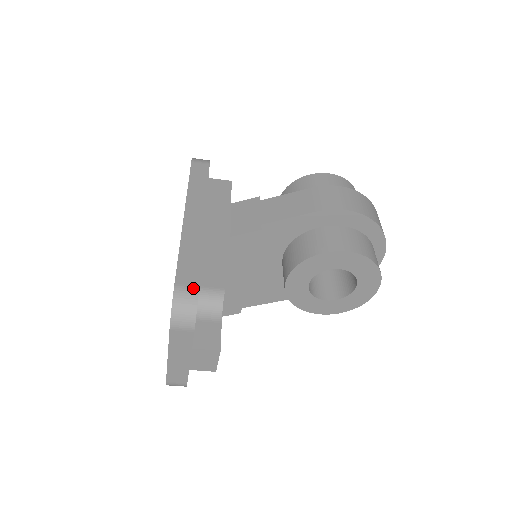
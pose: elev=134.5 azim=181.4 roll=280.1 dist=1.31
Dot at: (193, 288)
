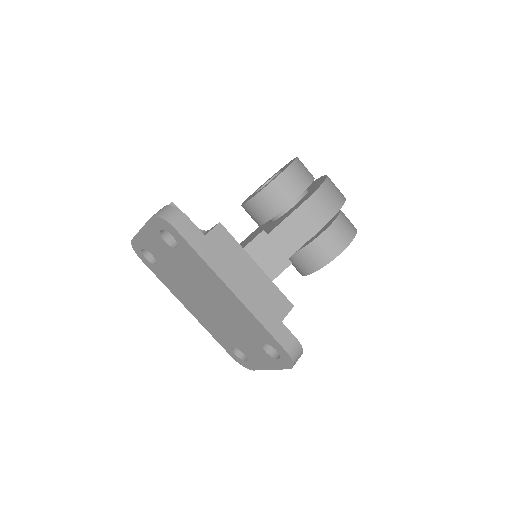
Dot at: (295, 343)
